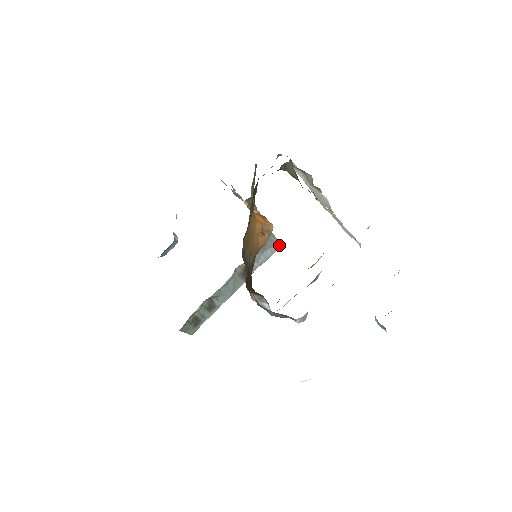
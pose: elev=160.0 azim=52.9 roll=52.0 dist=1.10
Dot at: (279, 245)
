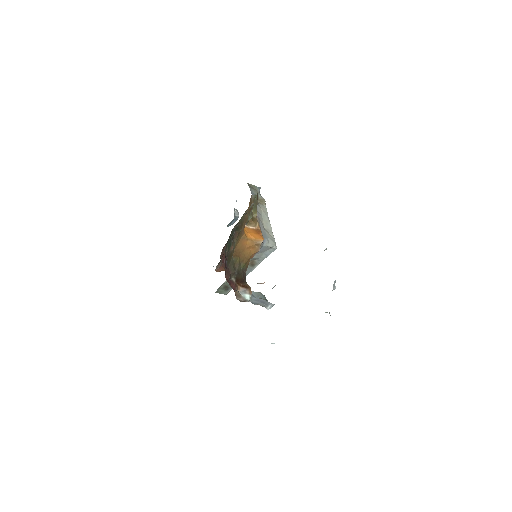
Dot at: (275, 248)
